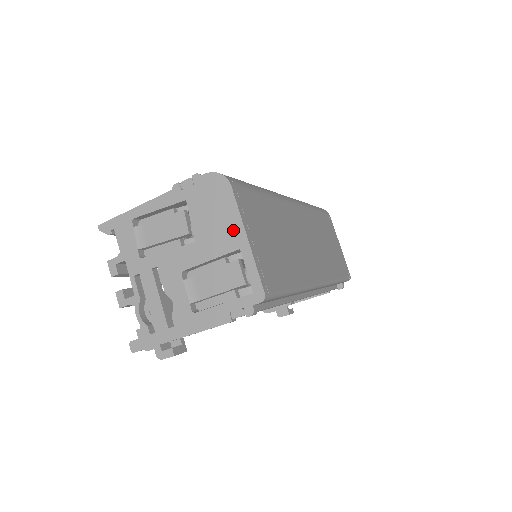
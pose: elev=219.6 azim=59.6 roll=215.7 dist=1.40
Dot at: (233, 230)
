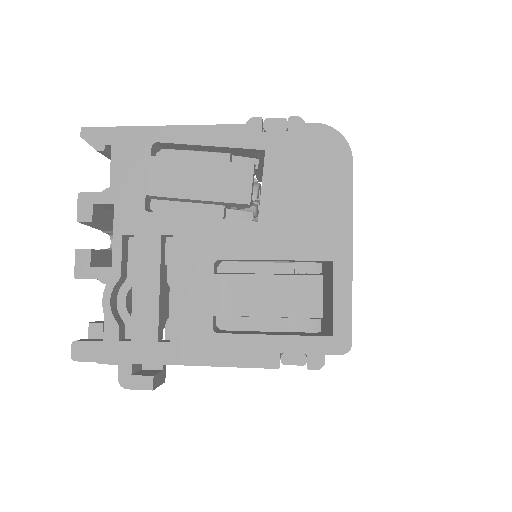
Dot at: (332, 227)
